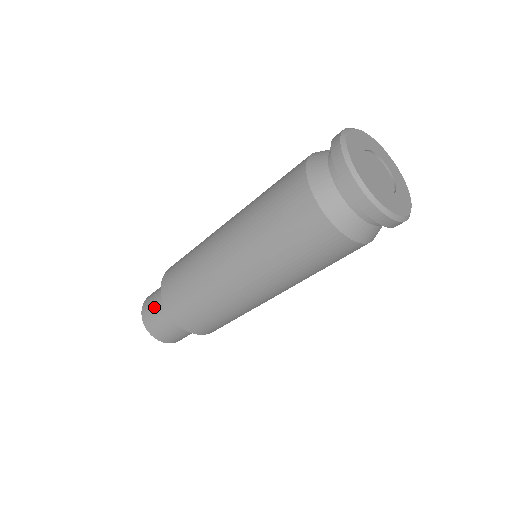
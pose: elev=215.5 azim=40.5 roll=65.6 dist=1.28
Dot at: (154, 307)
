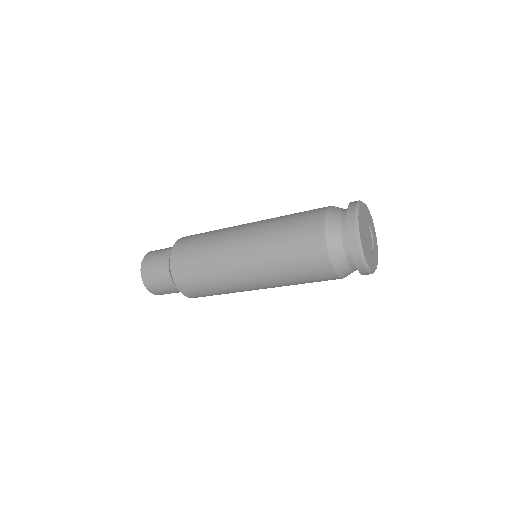
Dot at: (160, 283)
